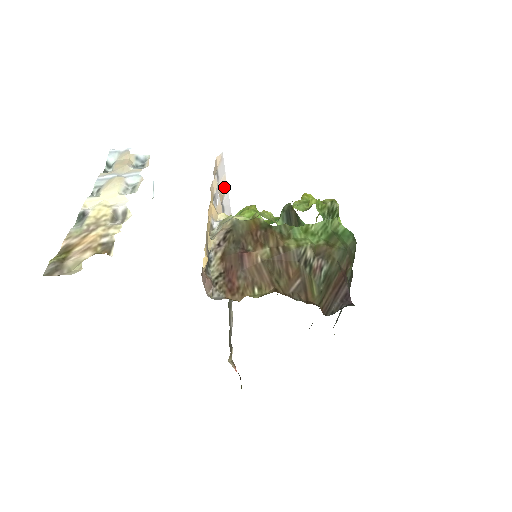
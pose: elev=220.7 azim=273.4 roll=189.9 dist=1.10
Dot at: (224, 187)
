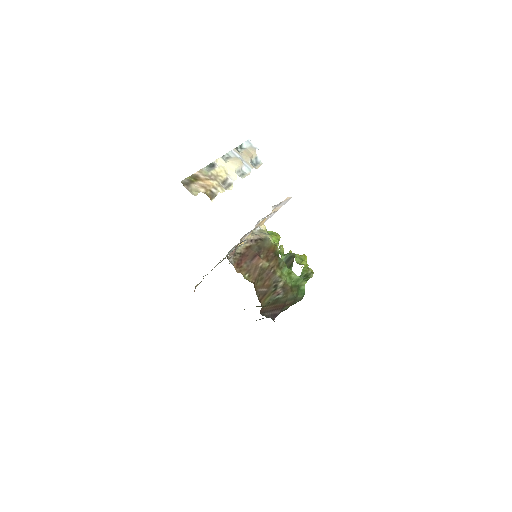
Dot at: (276, 210)
